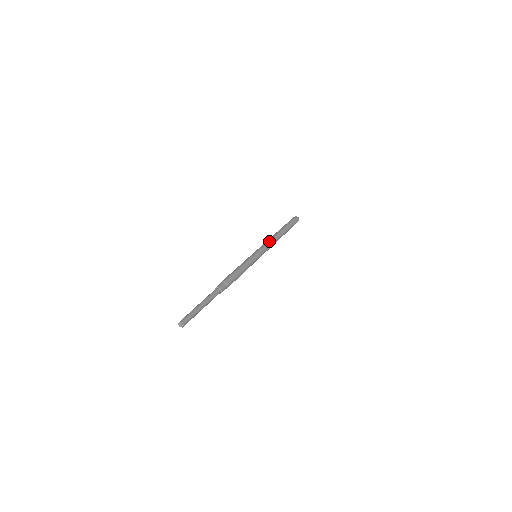
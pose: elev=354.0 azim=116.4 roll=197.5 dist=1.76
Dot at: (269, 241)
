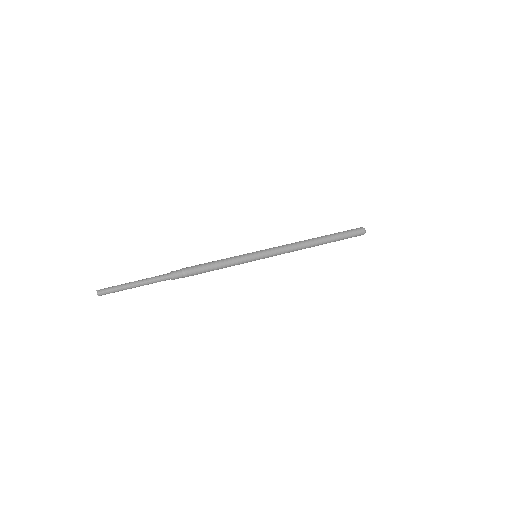
Dot at: (288, 246)
